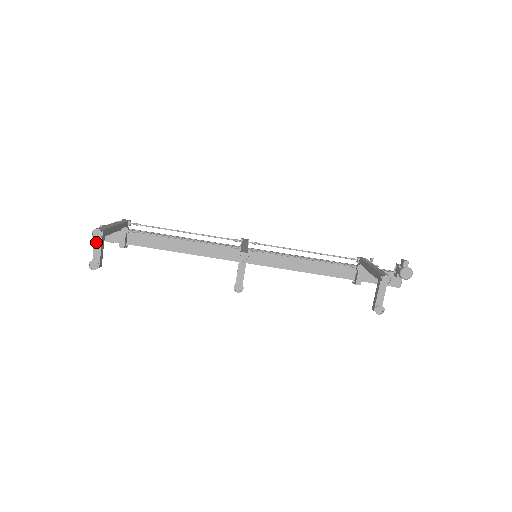
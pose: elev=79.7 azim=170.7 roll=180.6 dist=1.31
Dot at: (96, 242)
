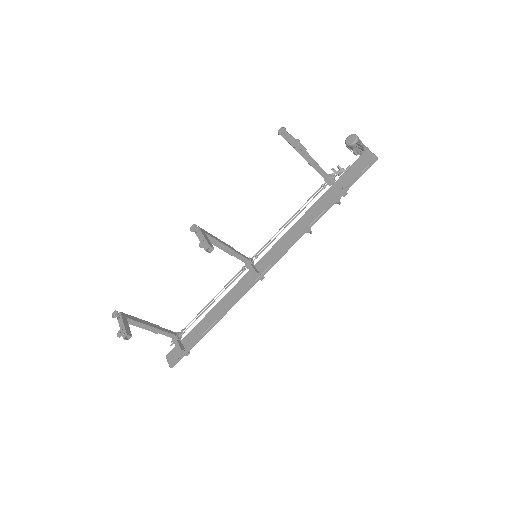
Dot at: (119, 322)
